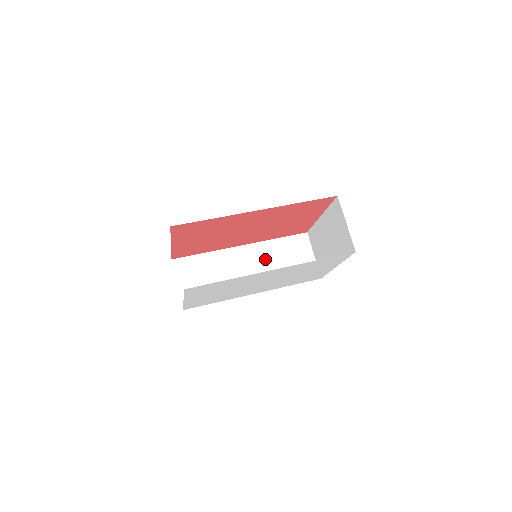
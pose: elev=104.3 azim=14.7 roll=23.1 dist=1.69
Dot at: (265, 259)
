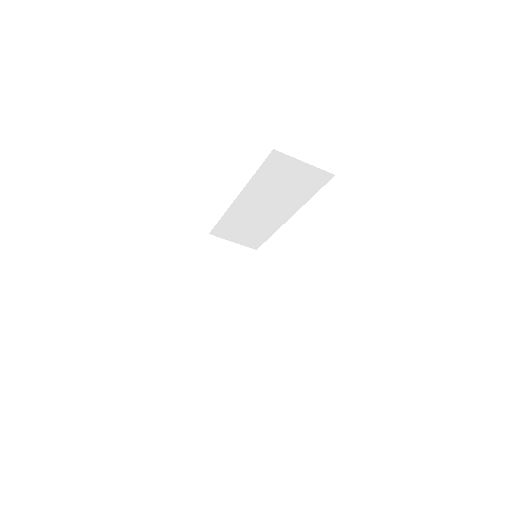
Dot at: (266, 195)
